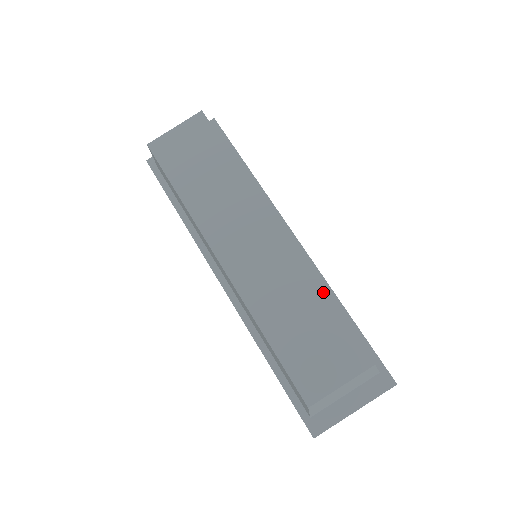
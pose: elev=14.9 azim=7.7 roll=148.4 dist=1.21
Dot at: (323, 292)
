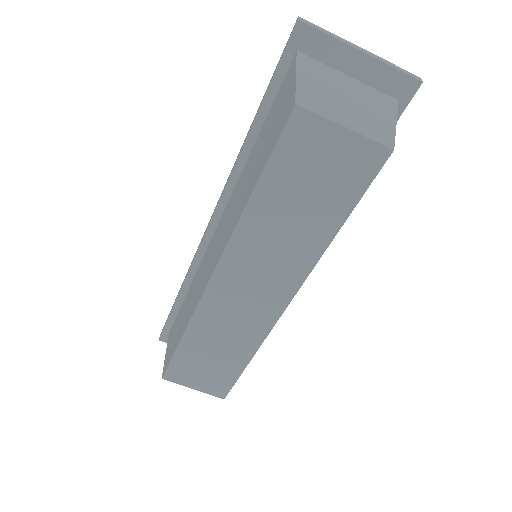
Dot at: (250, 358)
